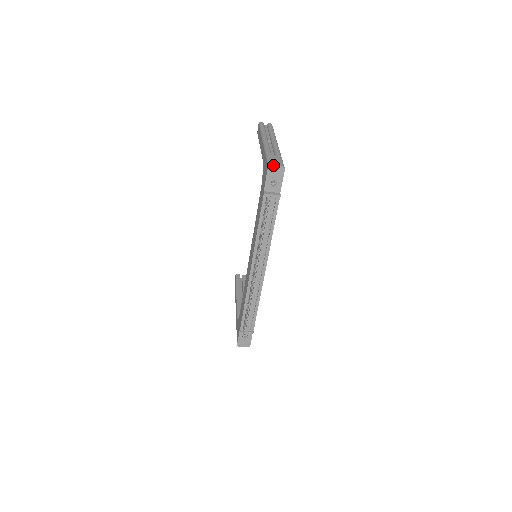
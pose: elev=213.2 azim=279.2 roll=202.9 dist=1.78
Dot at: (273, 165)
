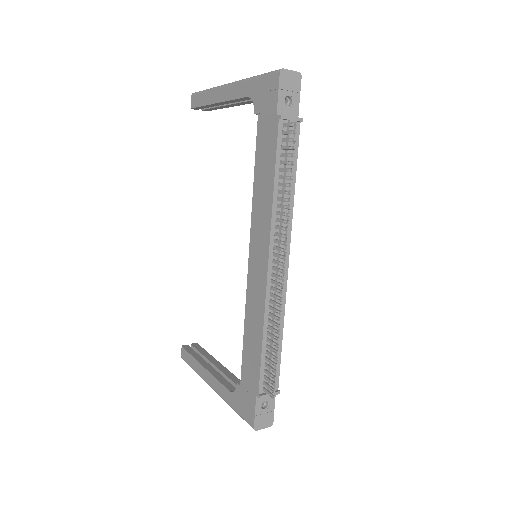
Dot at: (286, 69)
